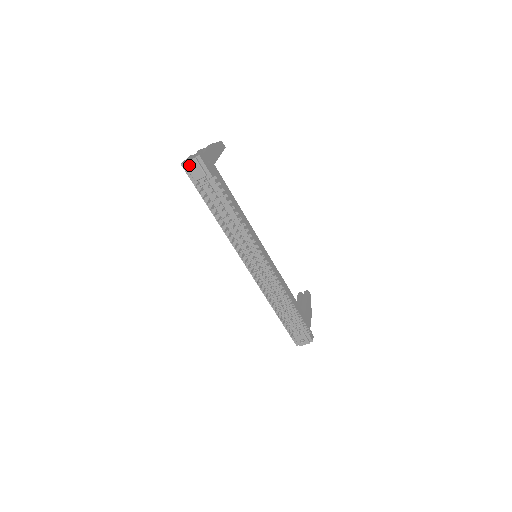
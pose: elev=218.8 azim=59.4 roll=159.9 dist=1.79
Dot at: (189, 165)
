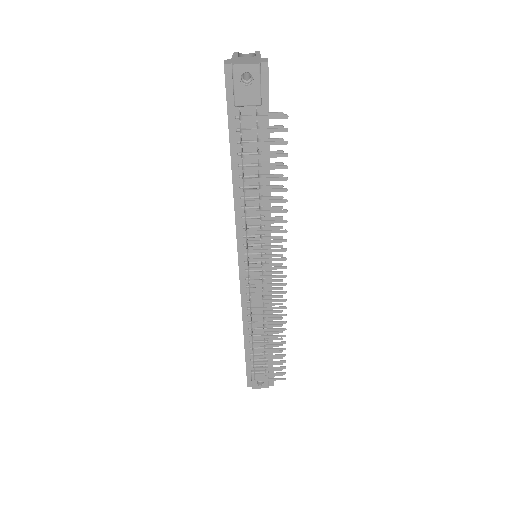
Dot at: (241, 72)
